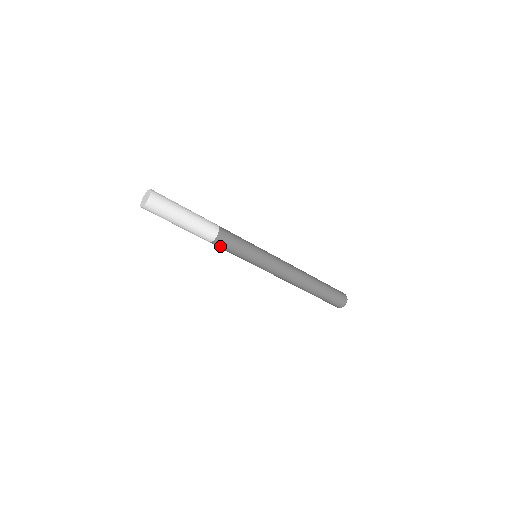
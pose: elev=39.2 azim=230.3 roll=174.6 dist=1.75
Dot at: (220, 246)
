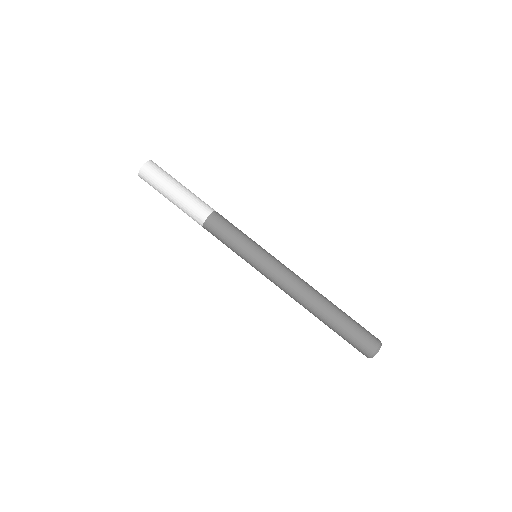
Dot at: (215, 227)
